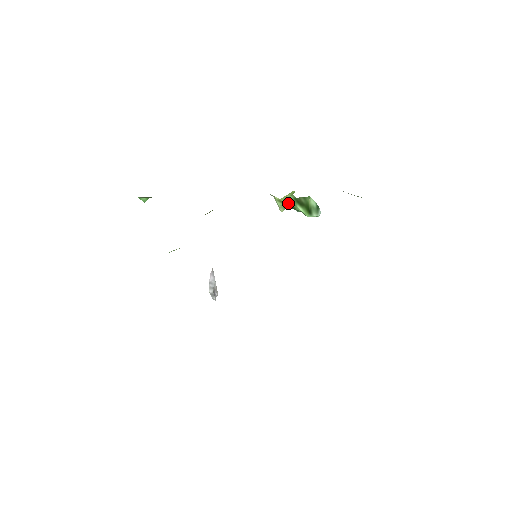
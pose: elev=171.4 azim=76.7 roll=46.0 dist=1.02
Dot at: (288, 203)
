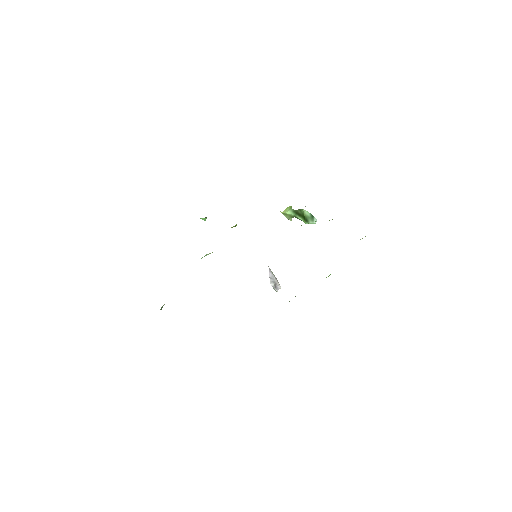
Dot at: (290, 215)
